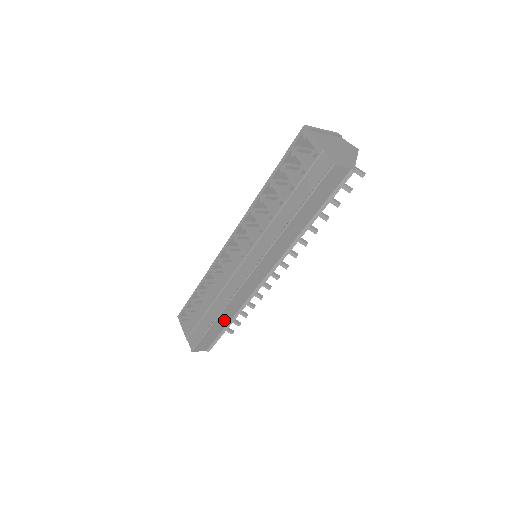
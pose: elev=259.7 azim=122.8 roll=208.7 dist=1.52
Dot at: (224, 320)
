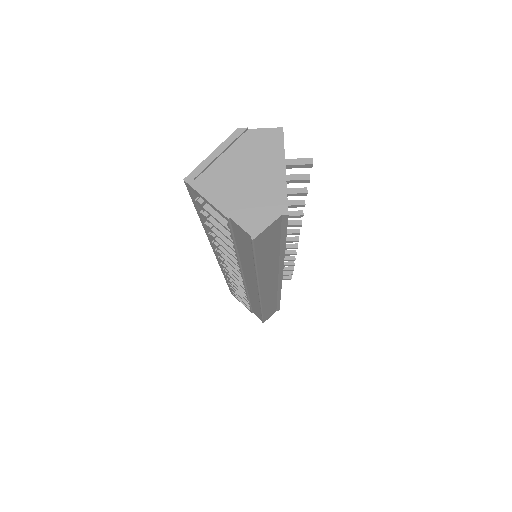
Dot at: (270, 305)
